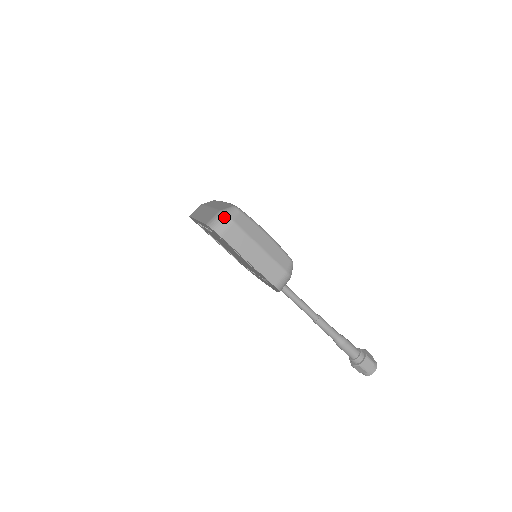
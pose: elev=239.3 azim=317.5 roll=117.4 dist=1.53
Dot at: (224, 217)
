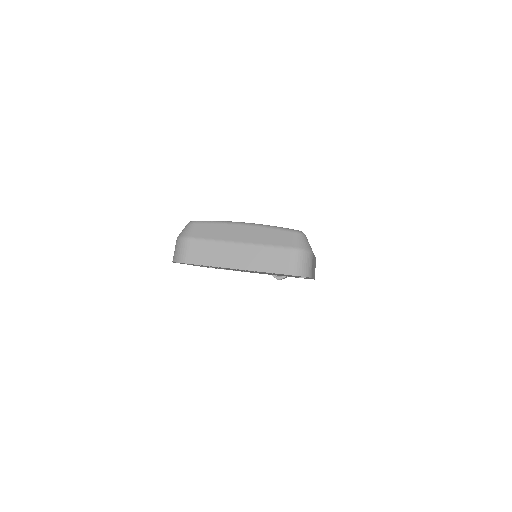
Dot at: (307, 254)
